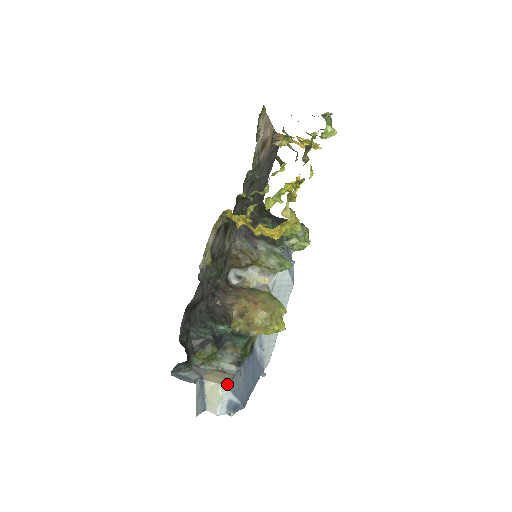
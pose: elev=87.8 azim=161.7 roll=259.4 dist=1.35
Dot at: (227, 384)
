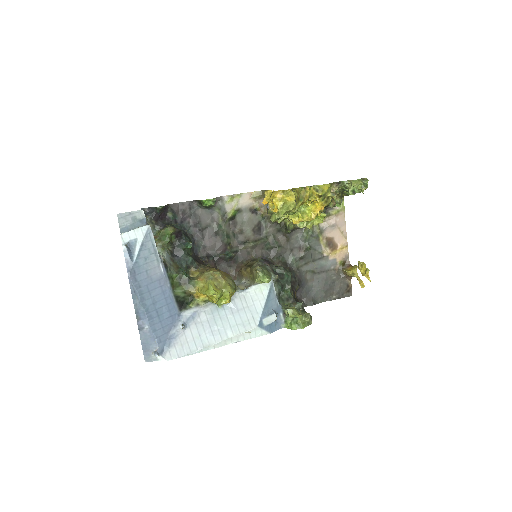
Dot at: occluded
